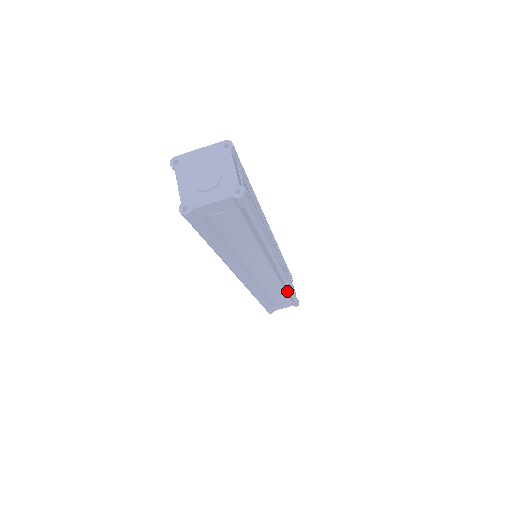
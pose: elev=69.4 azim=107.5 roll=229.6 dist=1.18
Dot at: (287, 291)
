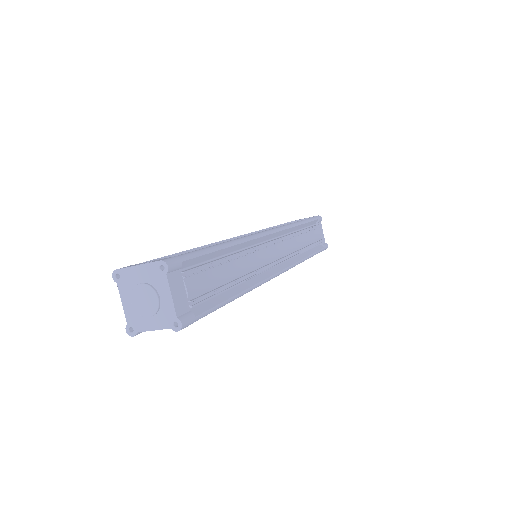
Dot at: occluded
